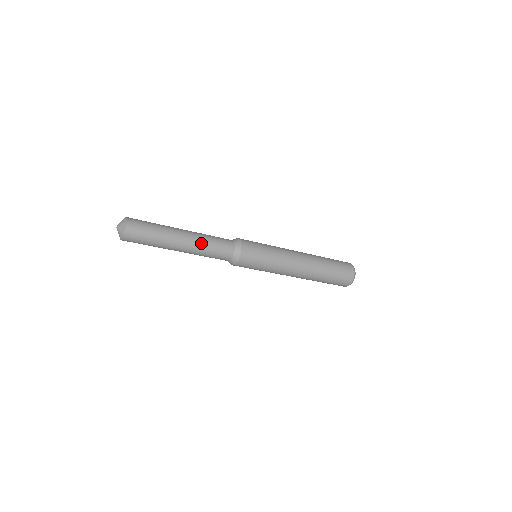
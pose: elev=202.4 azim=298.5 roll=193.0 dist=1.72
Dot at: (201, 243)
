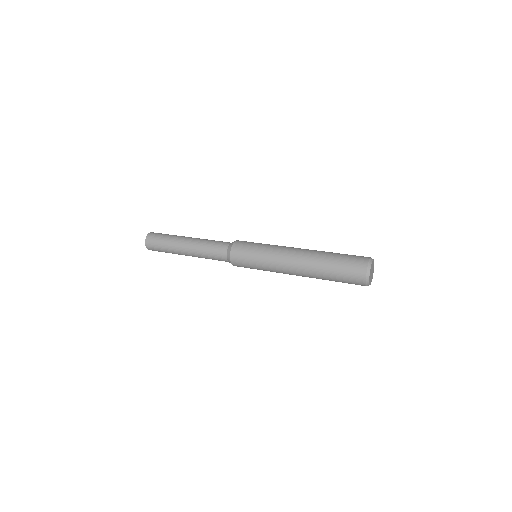
Dot at: (199, 244)
